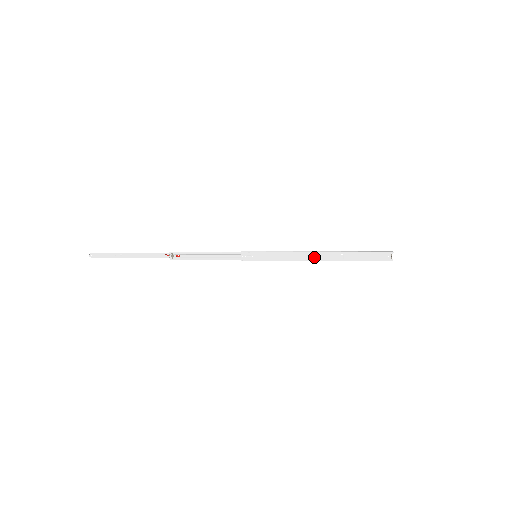
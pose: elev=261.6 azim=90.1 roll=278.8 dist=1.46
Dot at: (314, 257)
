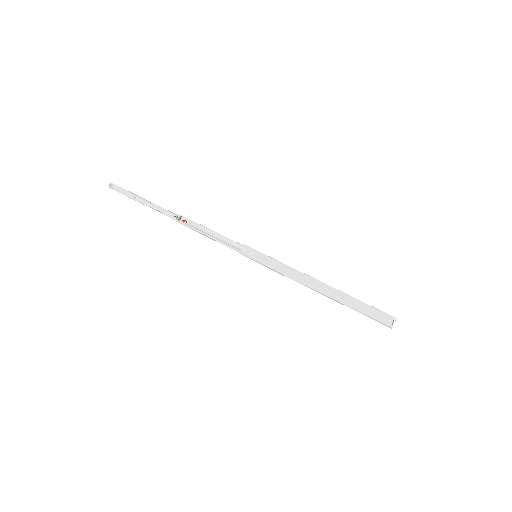
Dot at: (312, 284)
